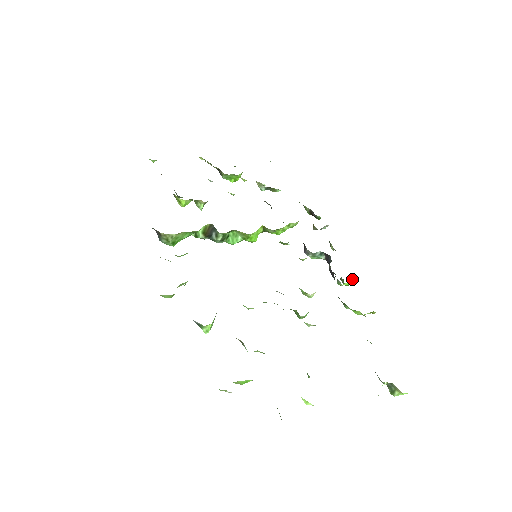
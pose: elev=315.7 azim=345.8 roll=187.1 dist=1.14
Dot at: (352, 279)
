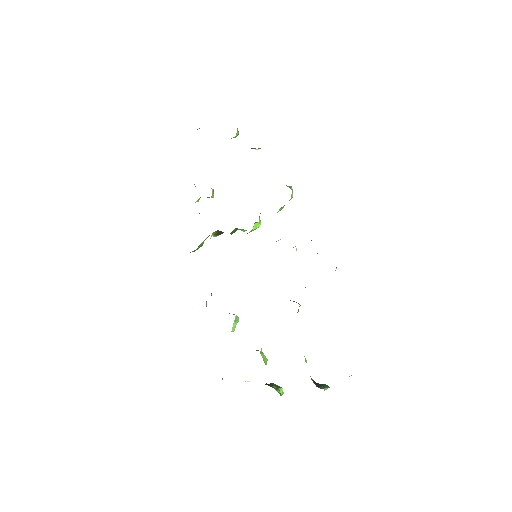
Dot at: occluded
